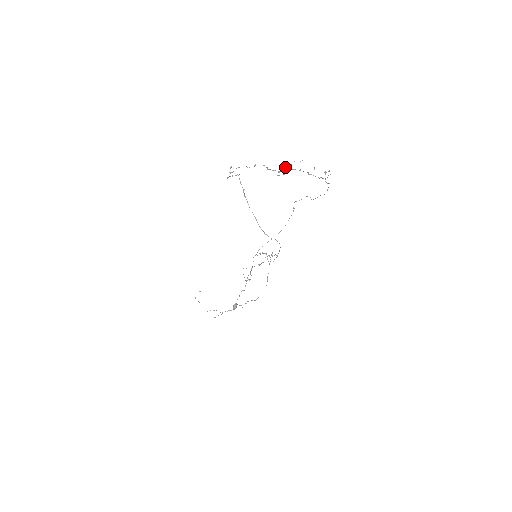
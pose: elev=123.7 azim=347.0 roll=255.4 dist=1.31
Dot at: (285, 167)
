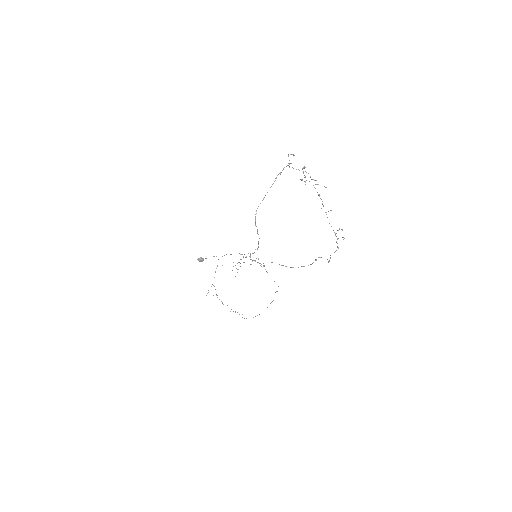
Dot at: (312, 179)
